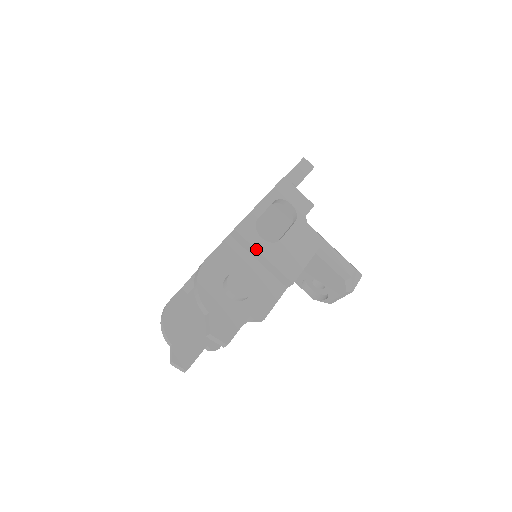
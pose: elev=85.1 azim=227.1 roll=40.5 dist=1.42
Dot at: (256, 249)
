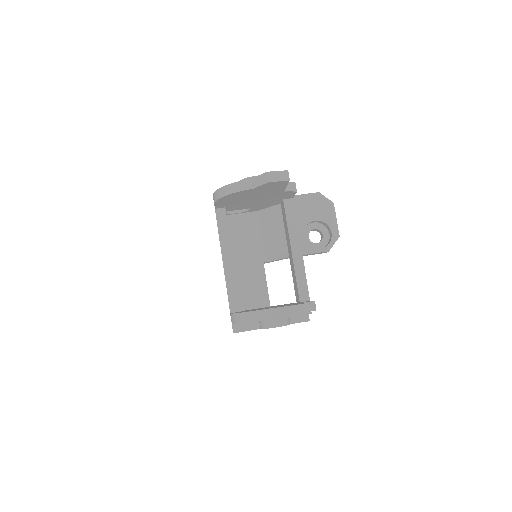
Dot at: occluded
